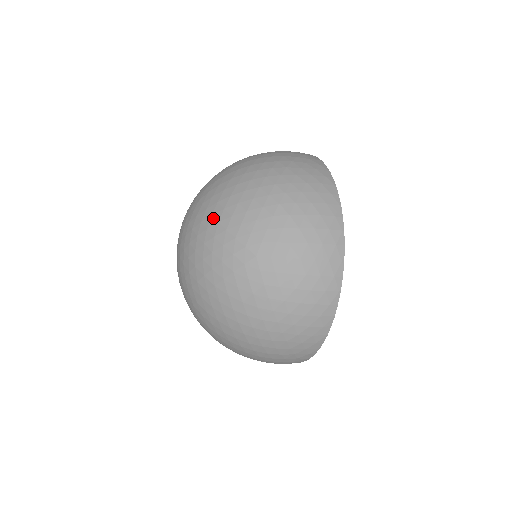
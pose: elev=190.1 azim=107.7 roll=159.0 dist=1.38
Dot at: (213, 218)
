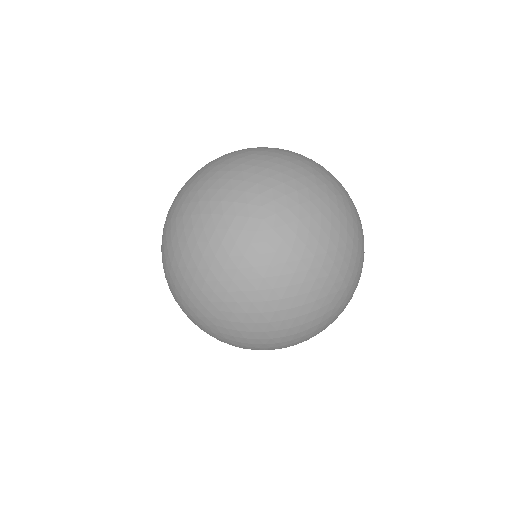
Dot at: (311, 274)
